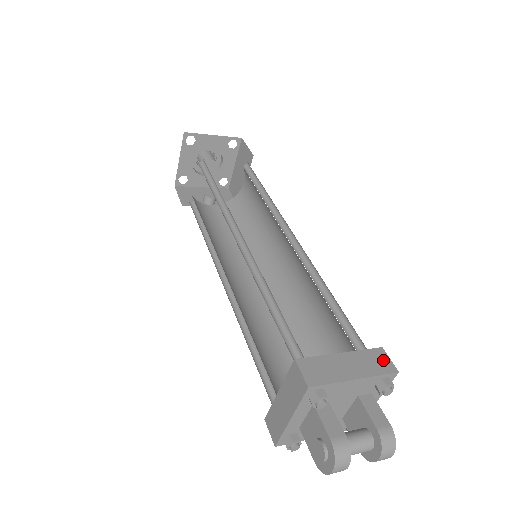
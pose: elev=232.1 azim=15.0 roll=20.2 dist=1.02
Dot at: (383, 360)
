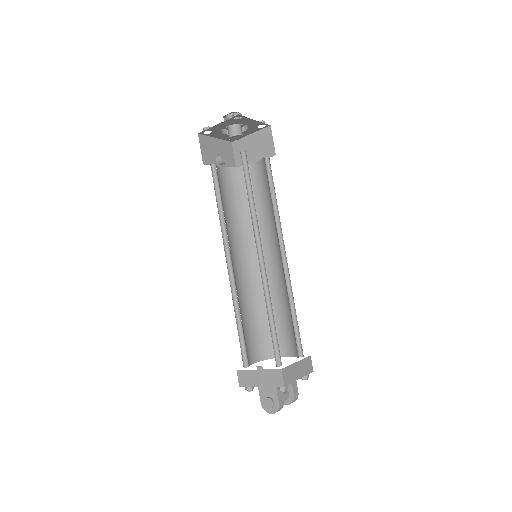
Dot at: (310, 364)
